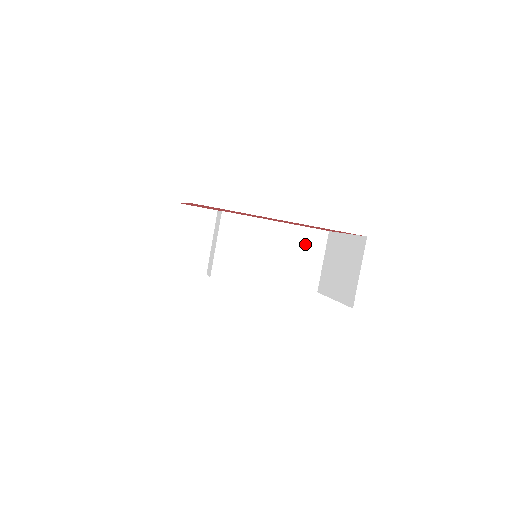
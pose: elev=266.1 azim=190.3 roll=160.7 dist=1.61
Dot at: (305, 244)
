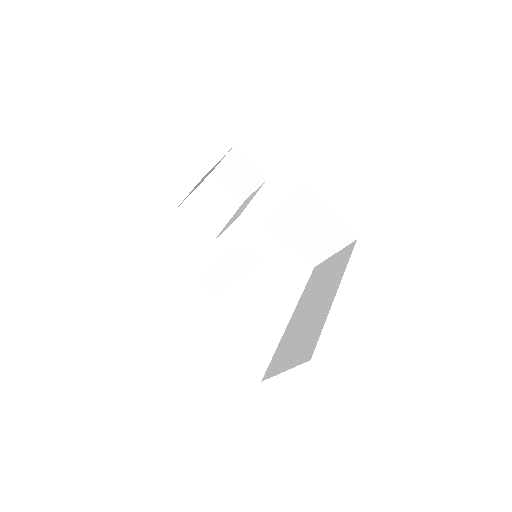
Dot at: occluded
